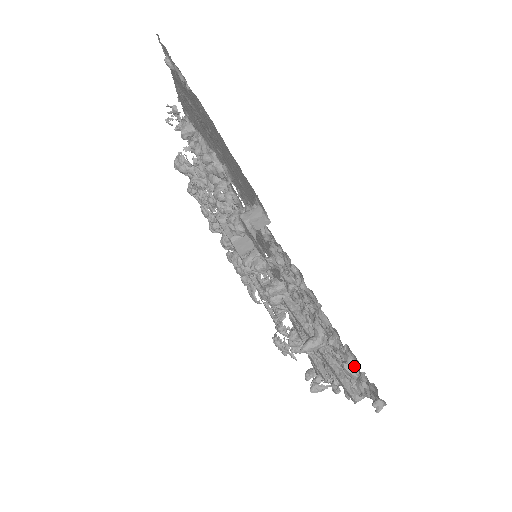
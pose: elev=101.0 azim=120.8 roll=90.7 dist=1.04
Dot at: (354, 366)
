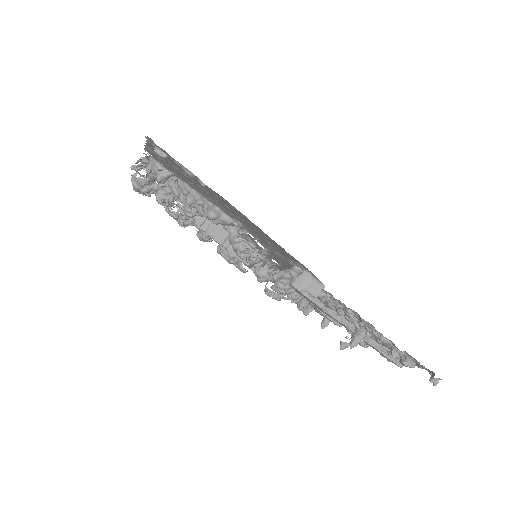
Dot at: (412, 362)
